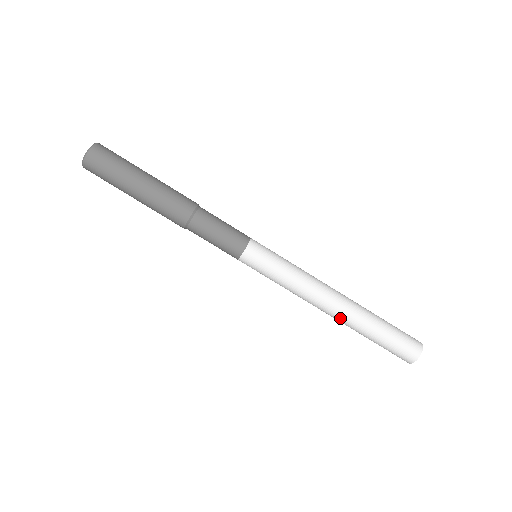
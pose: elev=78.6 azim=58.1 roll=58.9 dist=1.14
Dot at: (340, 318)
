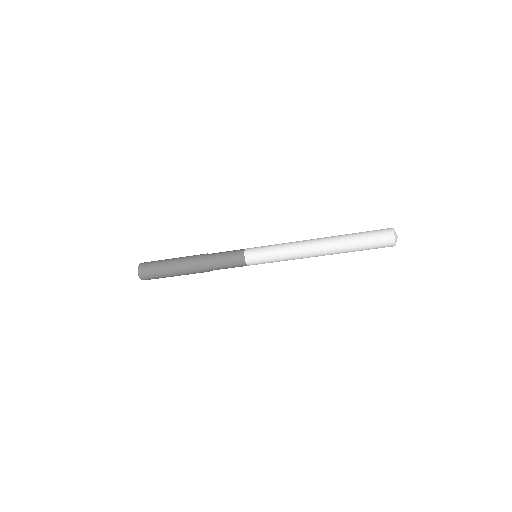
Dot at: (327, 253)
